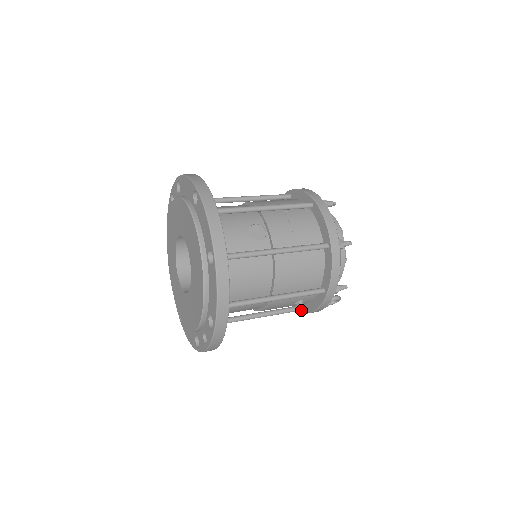
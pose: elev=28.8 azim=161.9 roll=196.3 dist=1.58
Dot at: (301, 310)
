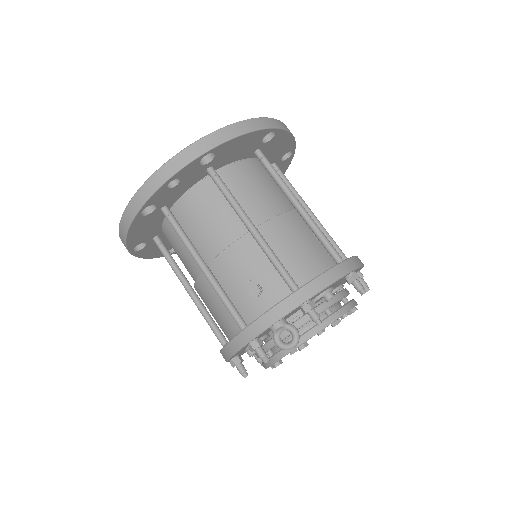
Dot at: (240, 324)
